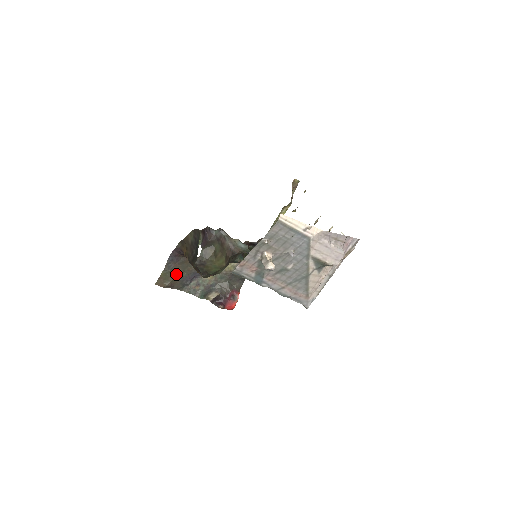
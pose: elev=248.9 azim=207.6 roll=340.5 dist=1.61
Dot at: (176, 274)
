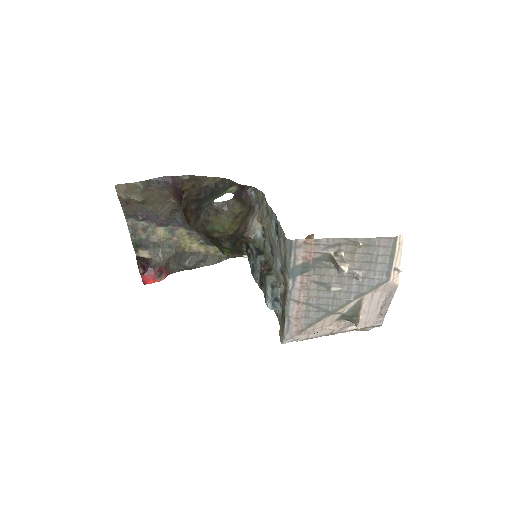
Dot at: (145, 198)
